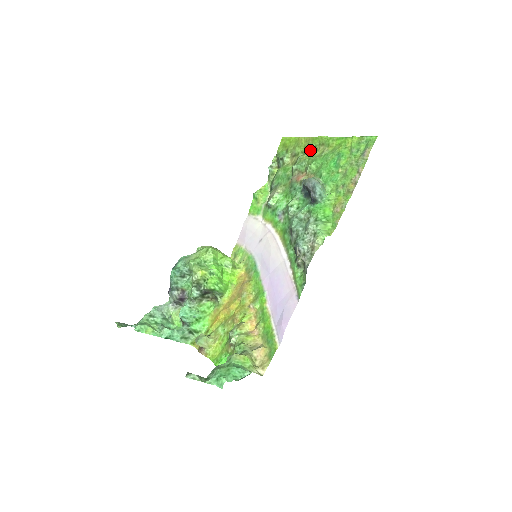
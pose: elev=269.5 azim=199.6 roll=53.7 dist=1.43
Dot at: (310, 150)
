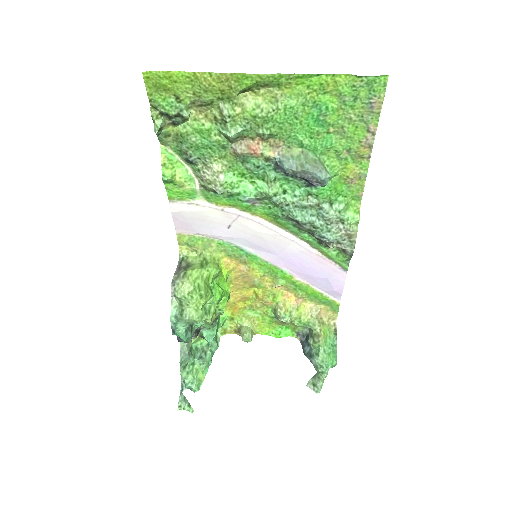
Dot at: (238, 95)
